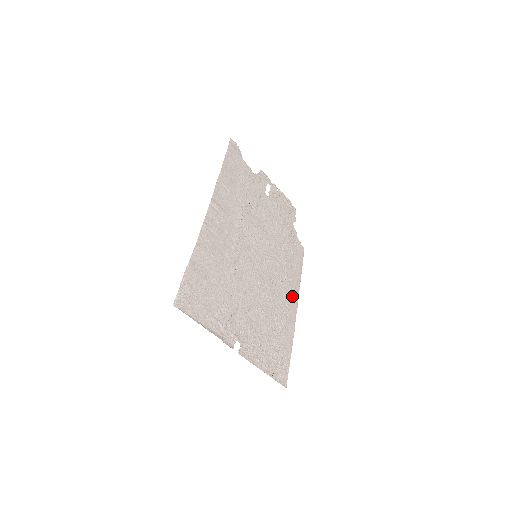
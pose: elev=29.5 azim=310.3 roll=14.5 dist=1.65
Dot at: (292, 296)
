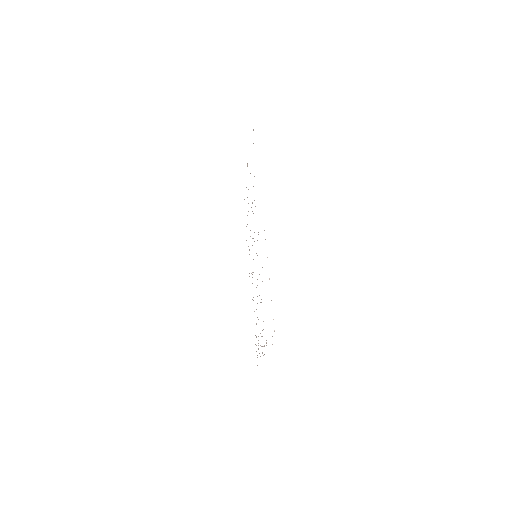
Dot at: occluded
